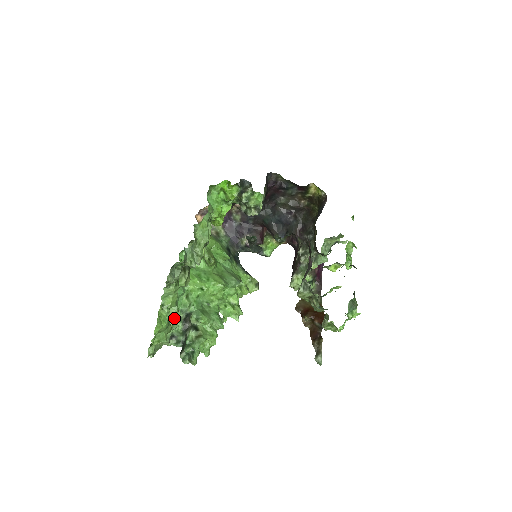
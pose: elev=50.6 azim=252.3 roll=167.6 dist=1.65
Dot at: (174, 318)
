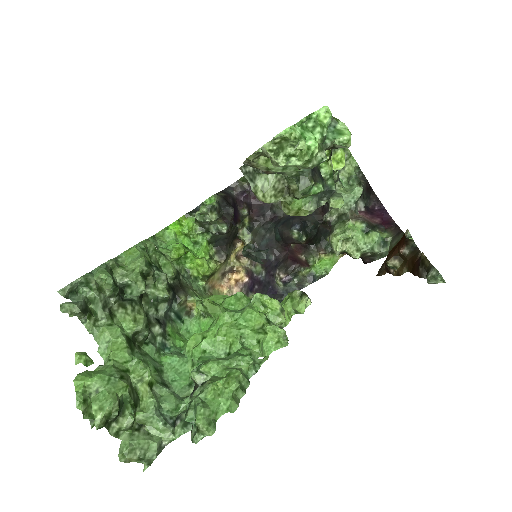
Dot at: (158, 387)
